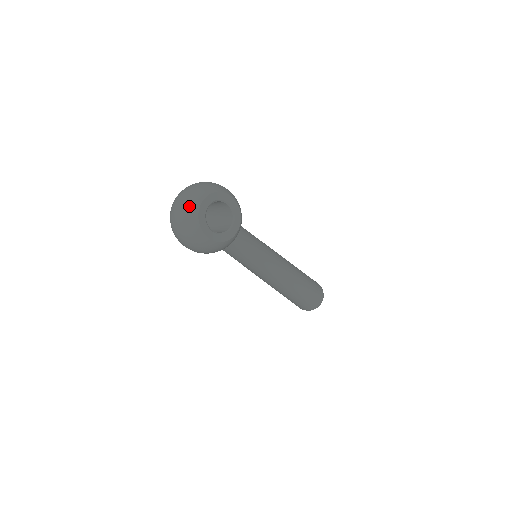
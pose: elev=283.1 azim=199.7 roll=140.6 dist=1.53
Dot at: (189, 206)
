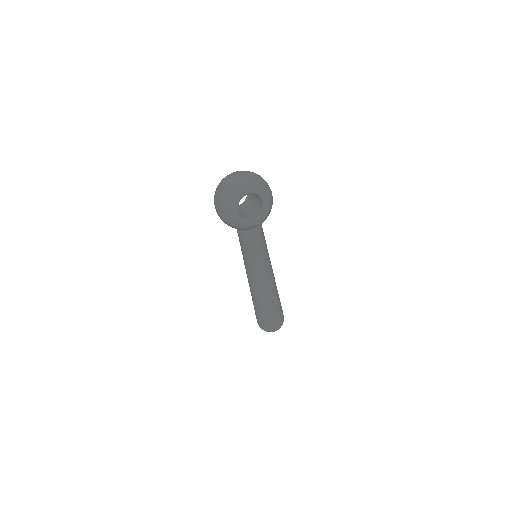
Dot at: (238, 182)
